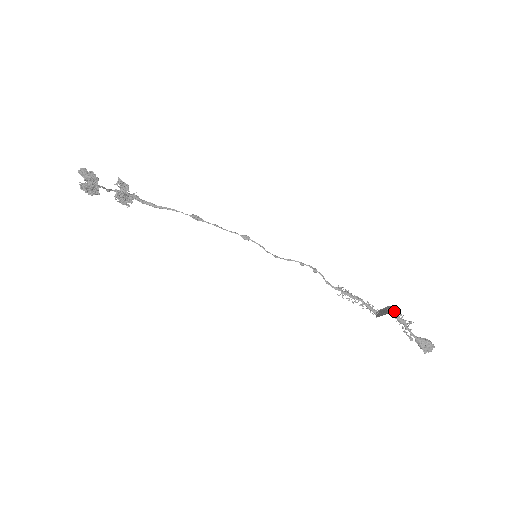
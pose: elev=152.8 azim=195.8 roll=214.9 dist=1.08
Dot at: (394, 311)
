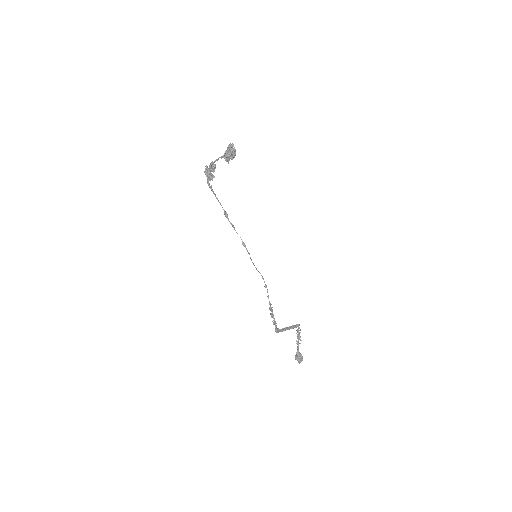
Dot at: (299, 328)
